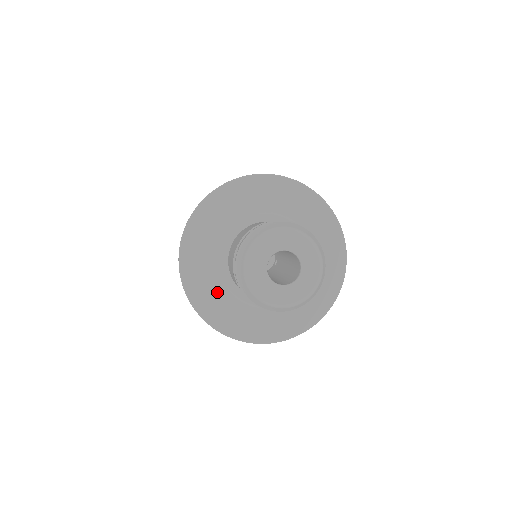
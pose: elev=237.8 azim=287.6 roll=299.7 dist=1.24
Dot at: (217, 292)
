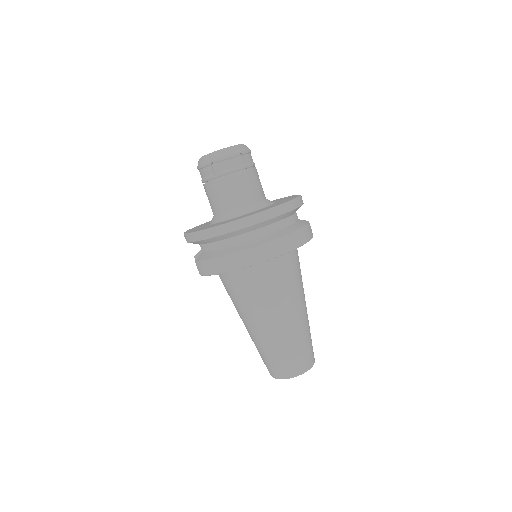
Dot at: occluded
